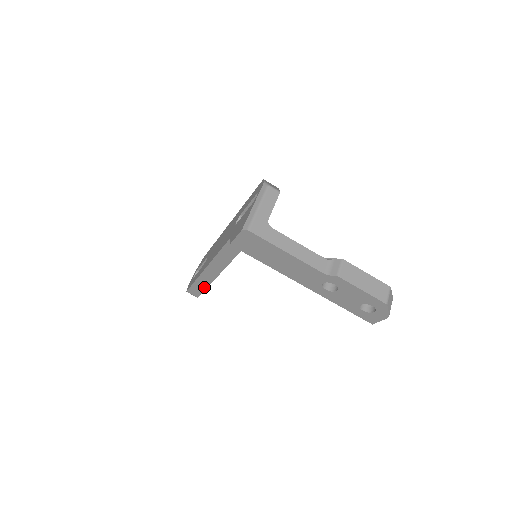
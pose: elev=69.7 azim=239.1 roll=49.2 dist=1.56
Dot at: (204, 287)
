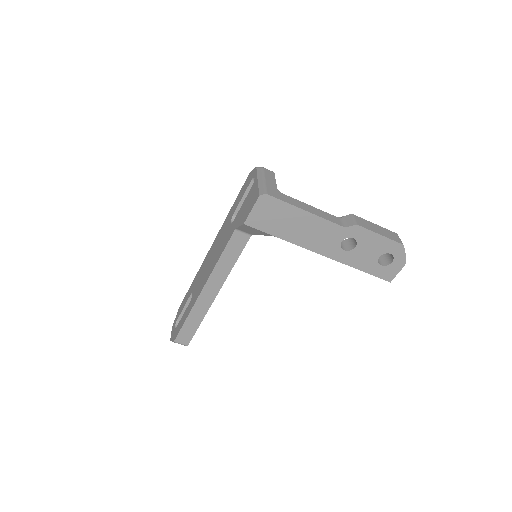
Dot at: (197, 323)
